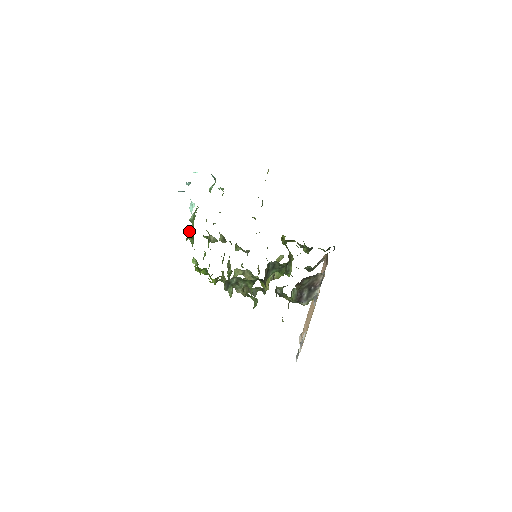
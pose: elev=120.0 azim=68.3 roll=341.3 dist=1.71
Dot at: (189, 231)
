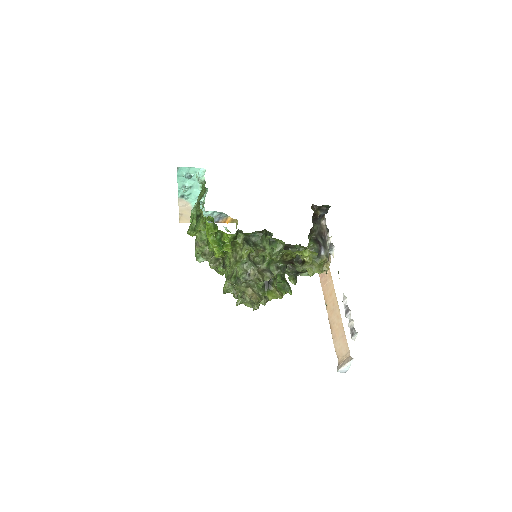
Dot at: (199, 199)
